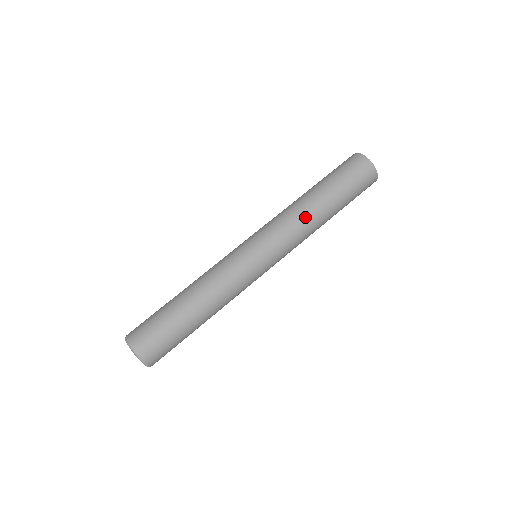
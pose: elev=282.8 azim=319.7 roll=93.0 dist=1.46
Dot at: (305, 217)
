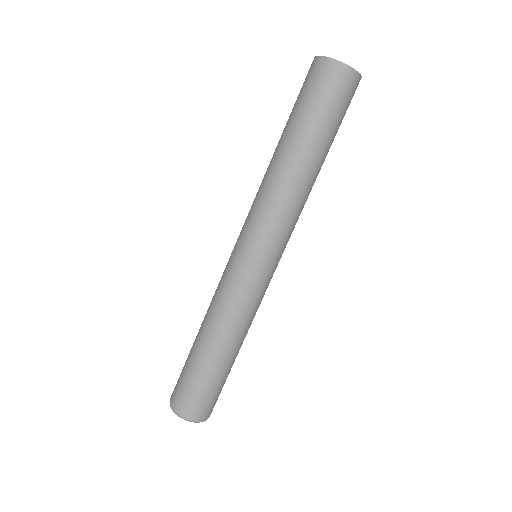
Dot at: (284, 186)
